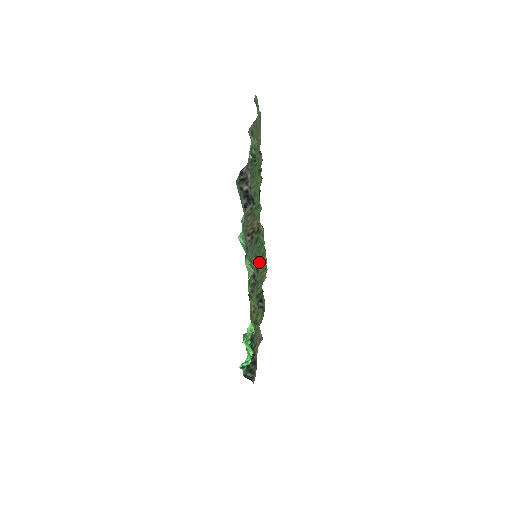
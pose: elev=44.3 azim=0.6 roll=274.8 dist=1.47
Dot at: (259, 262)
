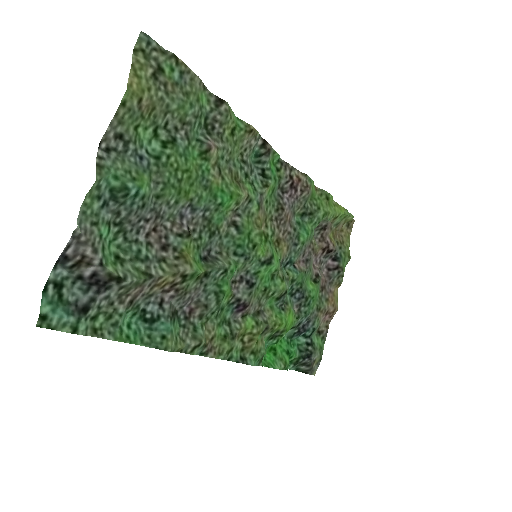
Dot at: (257, 268)
